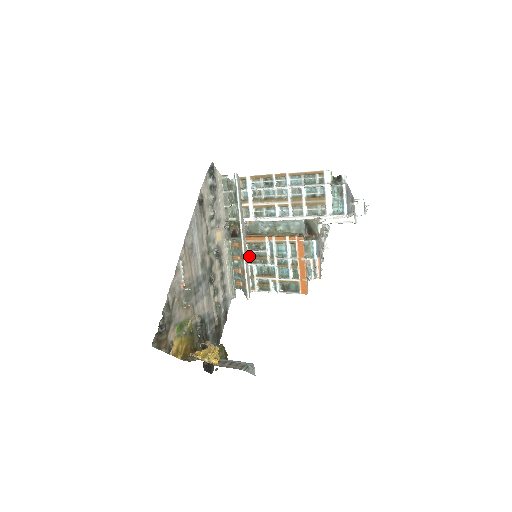
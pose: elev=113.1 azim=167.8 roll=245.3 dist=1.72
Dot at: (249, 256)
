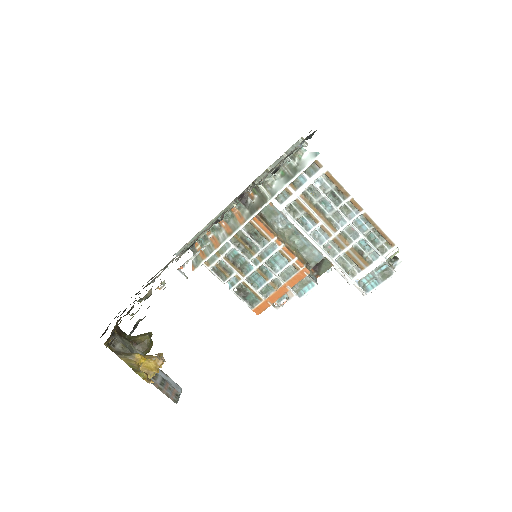
Dot at: (237, 234)
